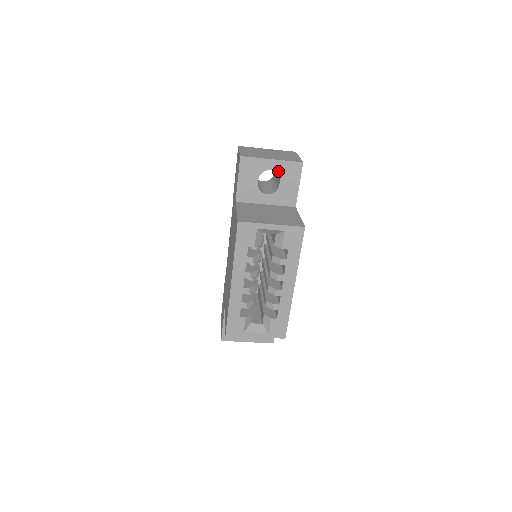
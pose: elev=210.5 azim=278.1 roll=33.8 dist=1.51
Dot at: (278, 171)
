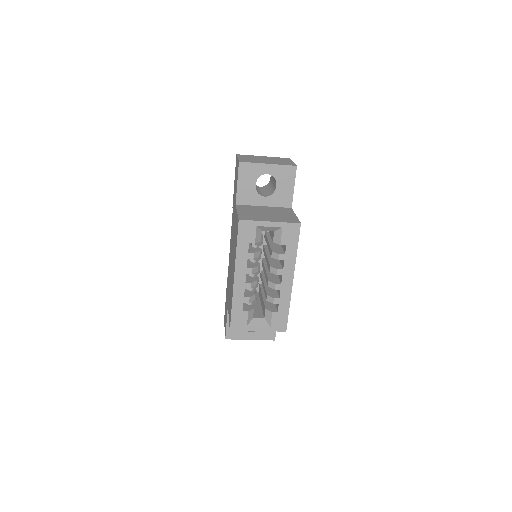
Dot at: (274, 175)
